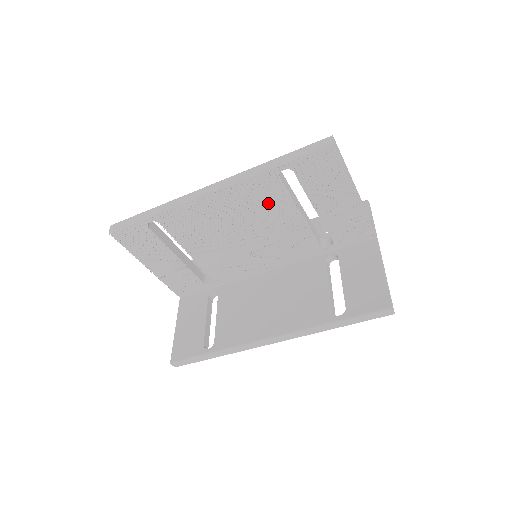
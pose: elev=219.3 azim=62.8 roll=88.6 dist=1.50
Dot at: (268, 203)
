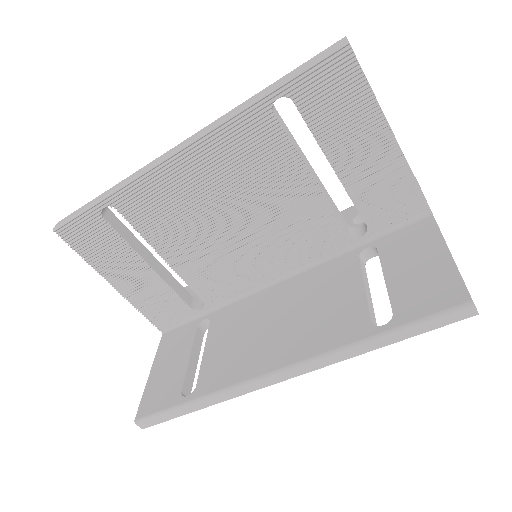
Dot at: (262, 163)
